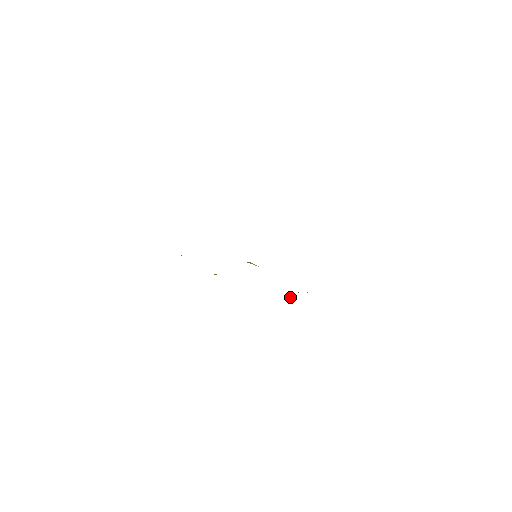
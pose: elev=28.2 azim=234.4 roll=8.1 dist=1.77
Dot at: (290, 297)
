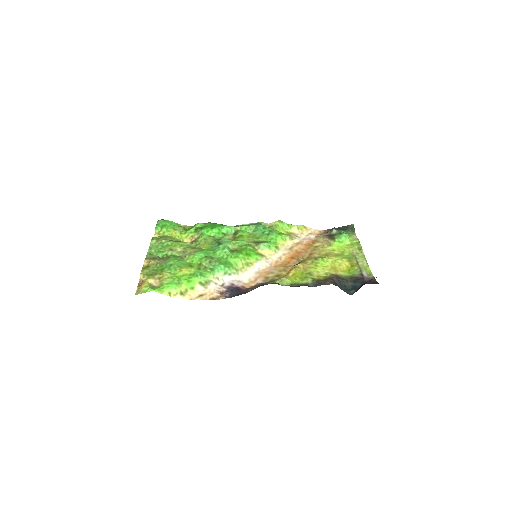
Dot at: (331, 233)
